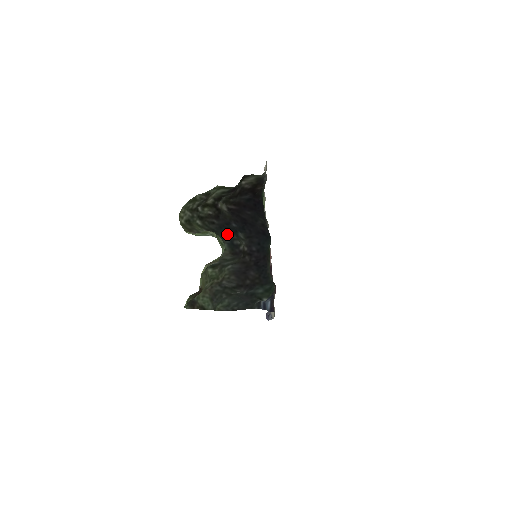
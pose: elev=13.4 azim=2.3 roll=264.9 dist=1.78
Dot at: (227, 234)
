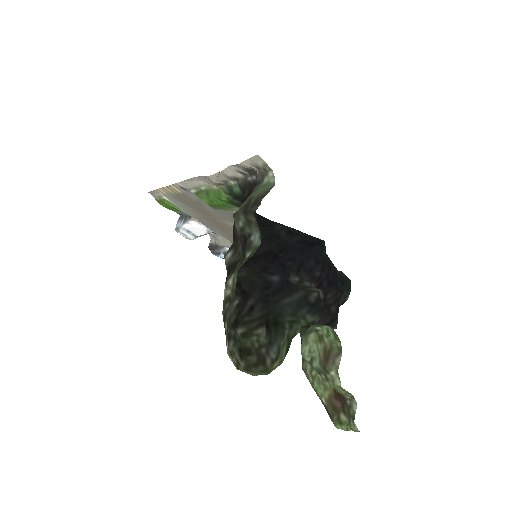
Dot at: (288, 301)
